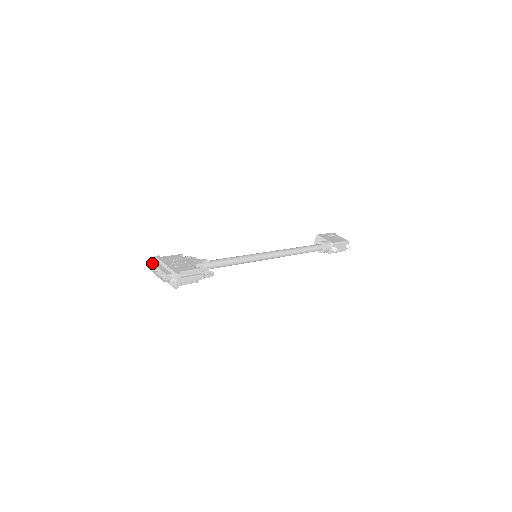
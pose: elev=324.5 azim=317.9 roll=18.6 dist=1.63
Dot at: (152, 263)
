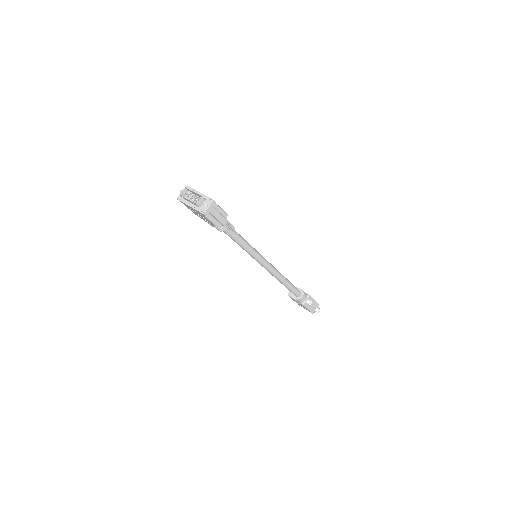
Dot at: (185, 187)
